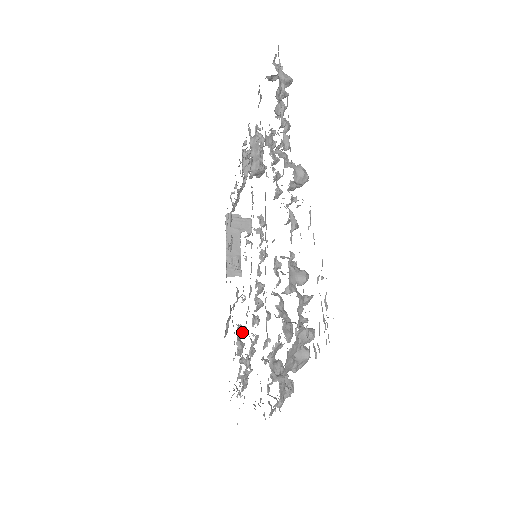
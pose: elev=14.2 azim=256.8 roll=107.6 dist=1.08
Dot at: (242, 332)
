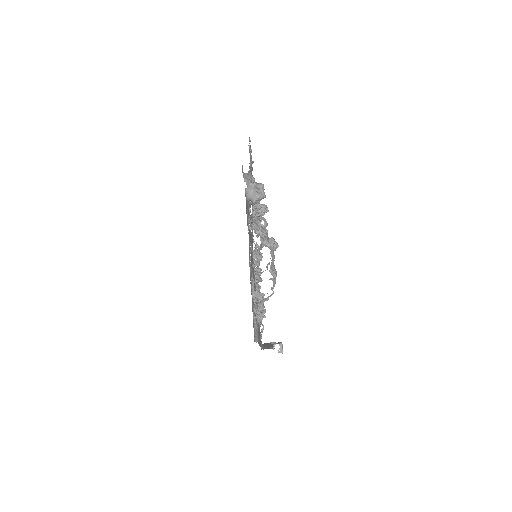
Dot at: occluded
